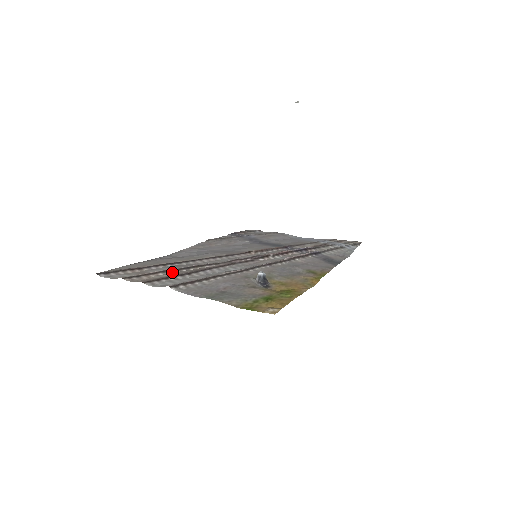
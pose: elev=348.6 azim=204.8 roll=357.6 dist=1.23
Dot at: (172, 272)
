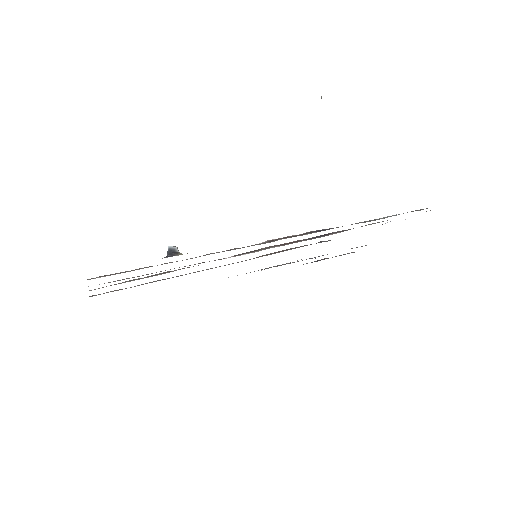
Dot at: occluded
